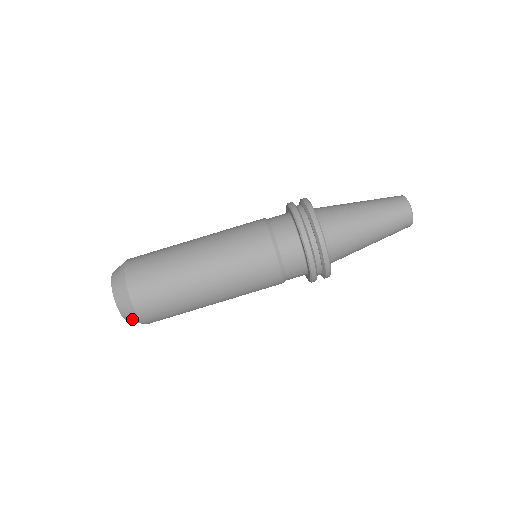
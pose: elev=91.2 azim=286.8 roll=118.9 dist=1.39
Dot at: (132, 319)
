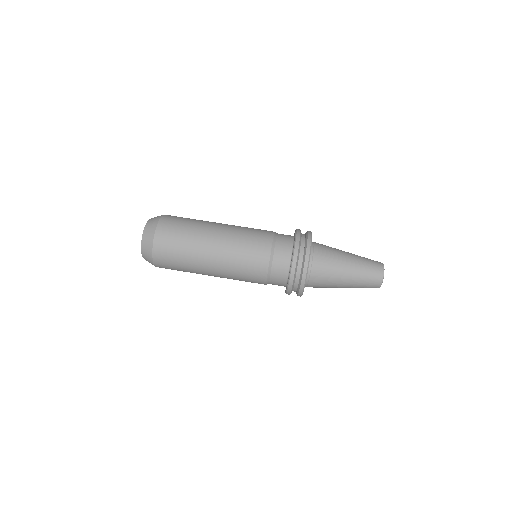
Dot at: occluded
